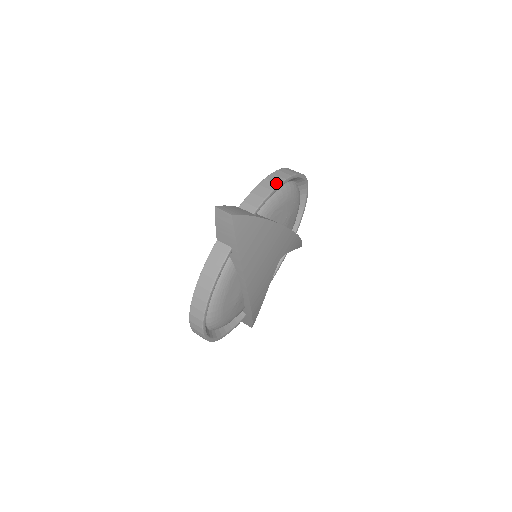
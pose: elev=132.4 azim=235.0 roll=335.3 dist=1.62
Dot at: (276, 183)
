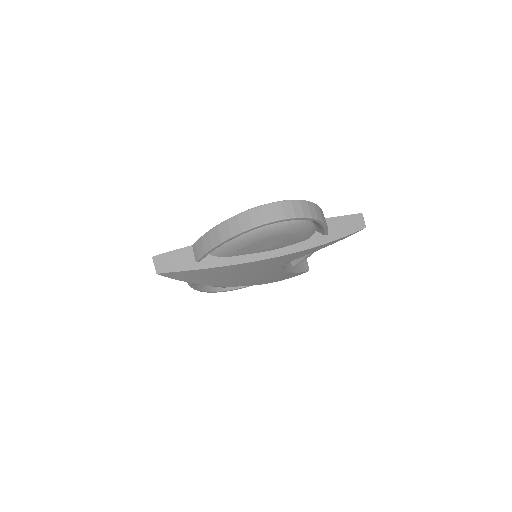
Dot at: (219, 239)
